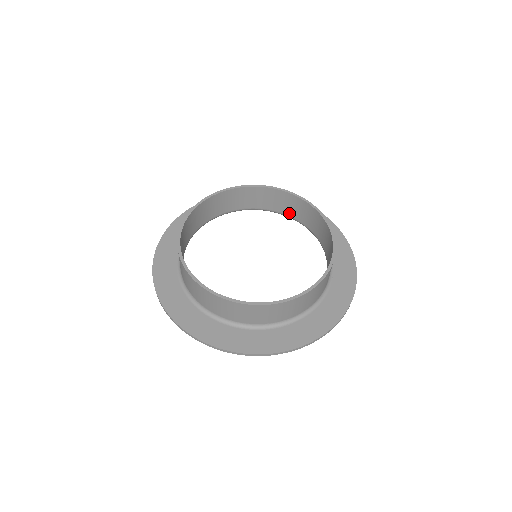
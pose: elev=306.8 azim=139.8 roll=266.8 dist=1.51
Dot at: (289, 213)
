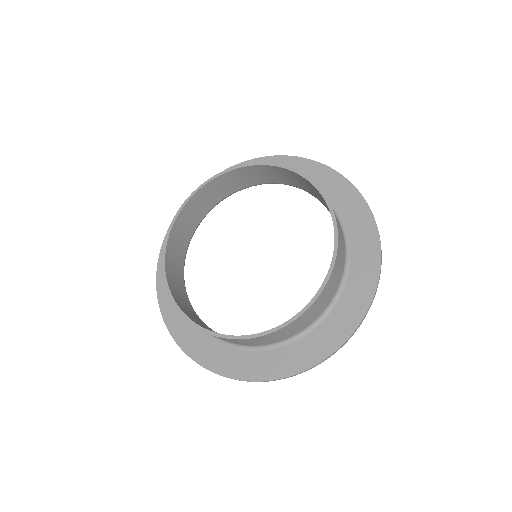
Dot at: (315, 195)
